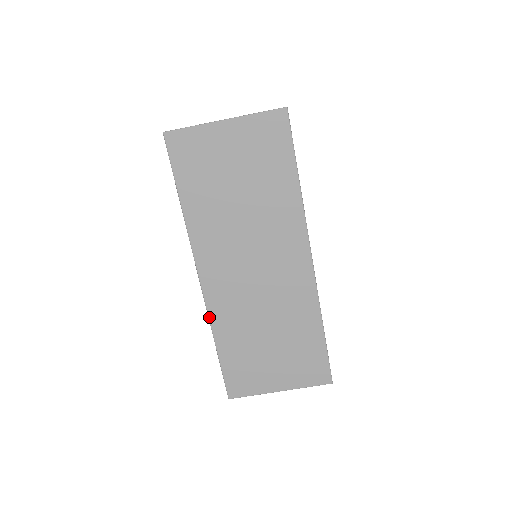
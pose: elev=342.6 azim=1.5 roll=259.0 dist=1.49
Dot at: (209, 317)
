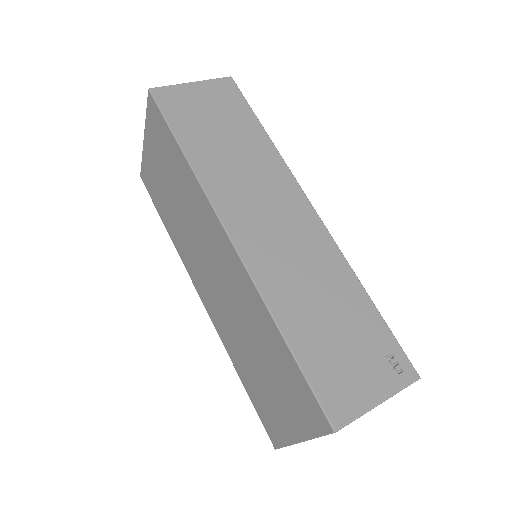
Dot at: (221, 340)
